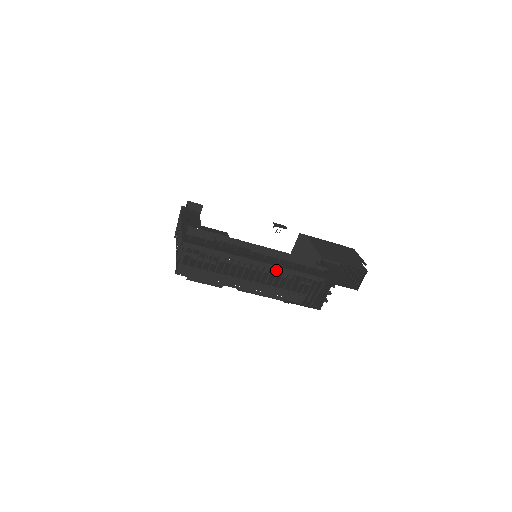
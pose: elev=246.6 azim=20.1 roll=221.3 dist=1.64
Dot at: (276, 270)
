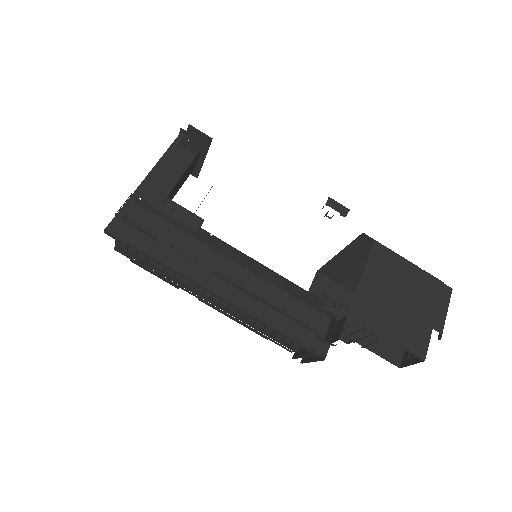
Dot at: (246, 315)
